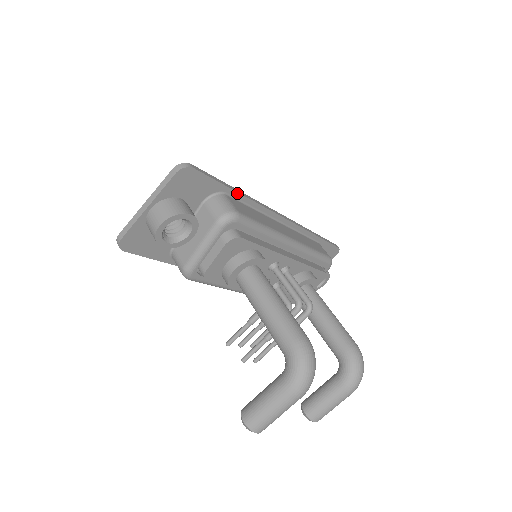
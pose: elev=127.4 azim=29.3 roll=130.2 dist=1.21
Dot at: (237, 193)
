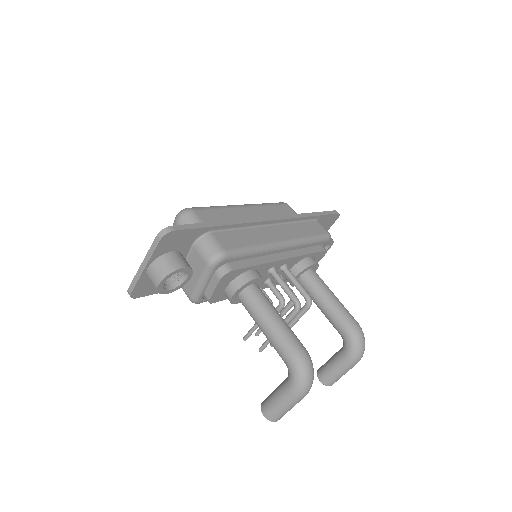
Dot at: (222, 226)
